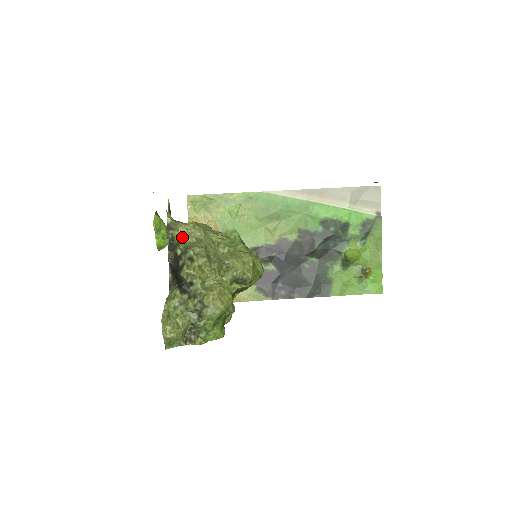
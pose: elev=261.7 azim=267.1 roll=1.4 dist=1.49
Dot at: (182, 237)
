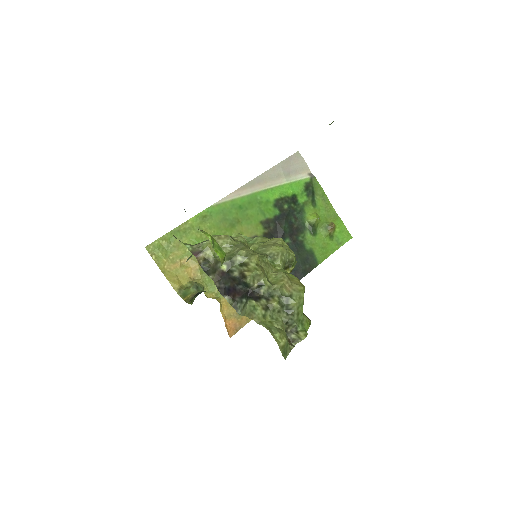
Dot at: (216, 253)
